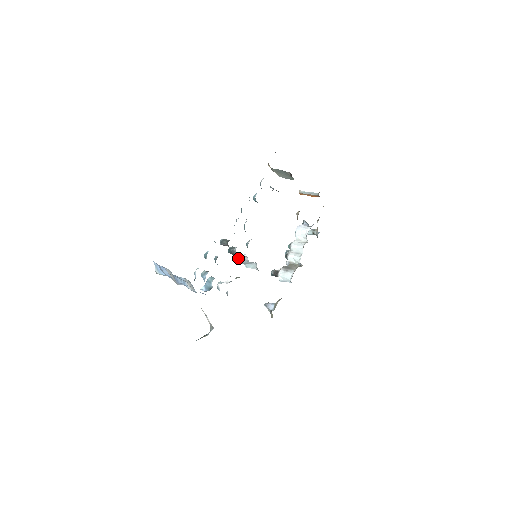
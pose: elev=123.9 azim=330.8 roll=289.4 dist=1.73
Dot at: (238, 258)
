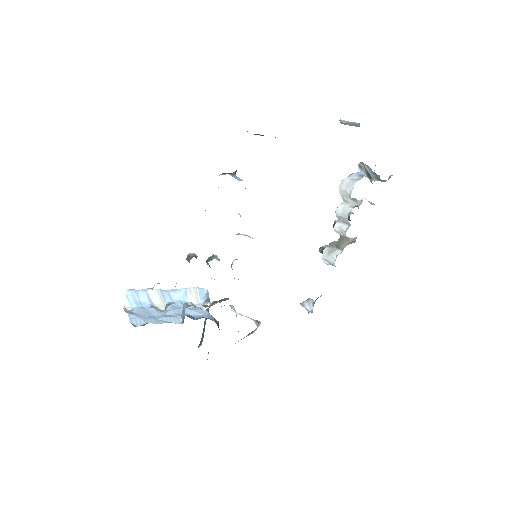
Dot at: occluded
